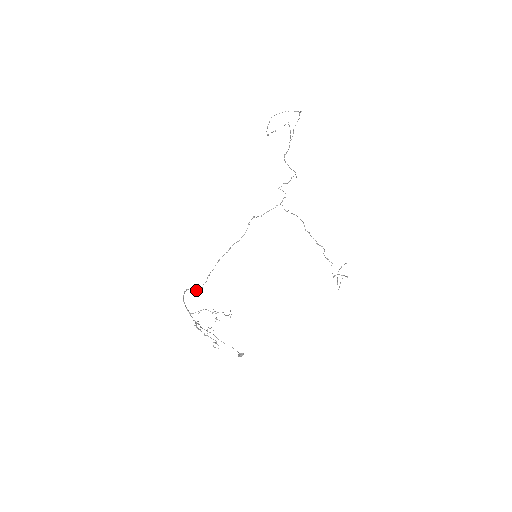
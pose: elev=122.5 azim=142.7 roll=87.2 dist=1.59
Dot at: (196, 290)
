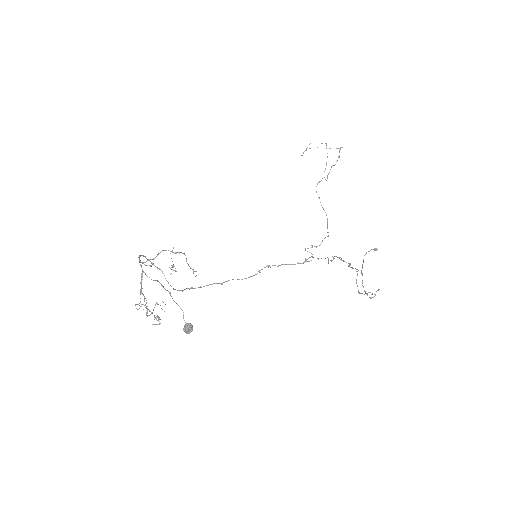
Dot at: (163, 273)
